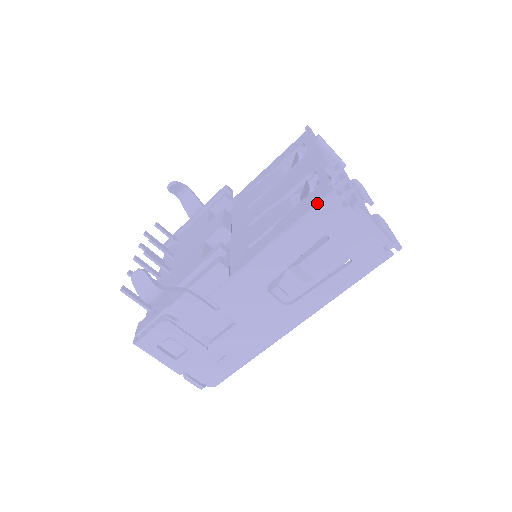
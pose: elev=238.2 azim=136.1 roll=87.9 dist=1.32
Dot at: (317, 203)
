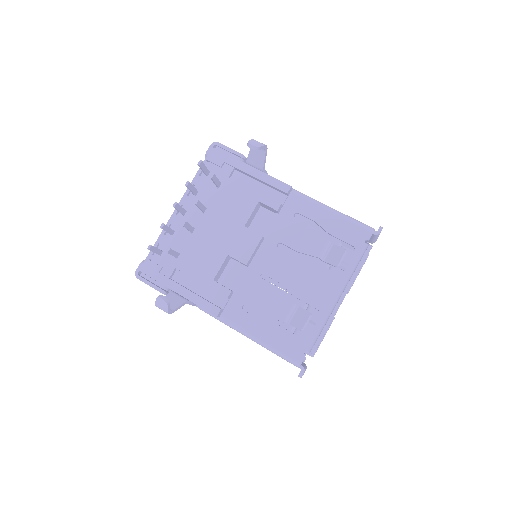
Dot at: (289, 356)
